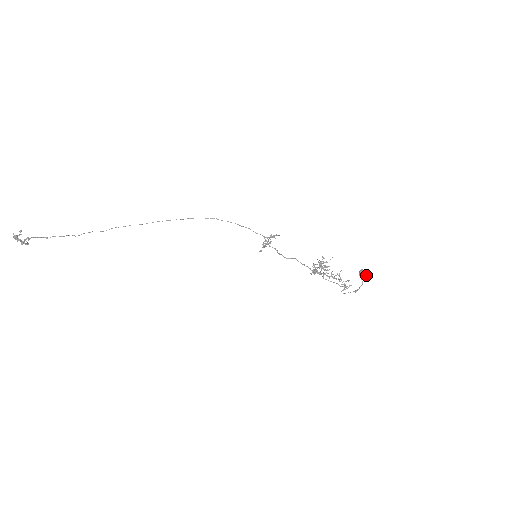
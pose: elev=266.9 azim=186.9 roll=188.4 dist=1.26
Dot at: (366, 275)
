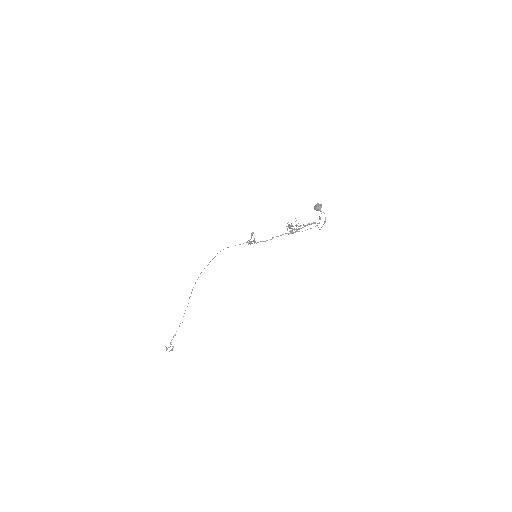
Dot at: (320, 209)
